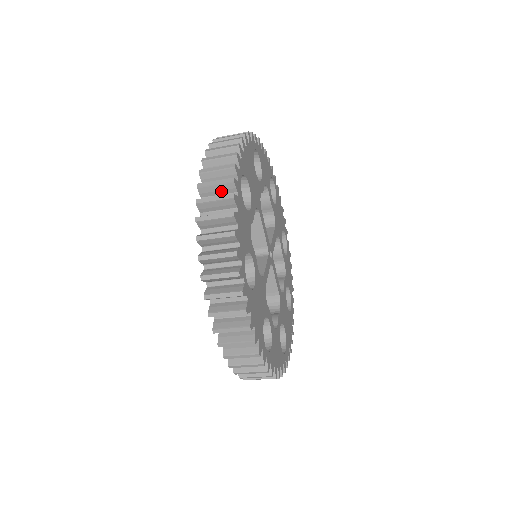
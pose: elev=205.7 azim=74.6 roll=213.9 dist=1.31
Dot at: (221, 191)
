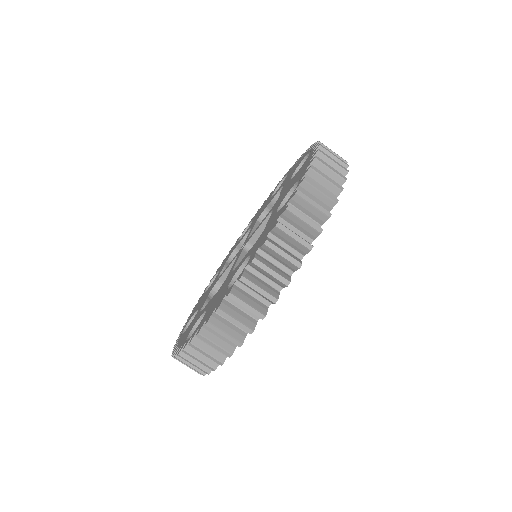
Dot at: (311, 213)
